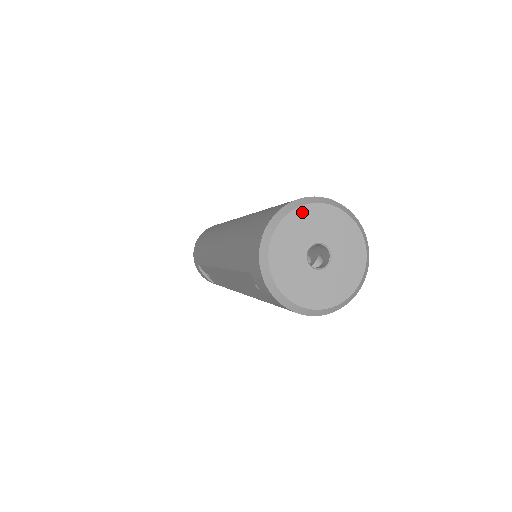
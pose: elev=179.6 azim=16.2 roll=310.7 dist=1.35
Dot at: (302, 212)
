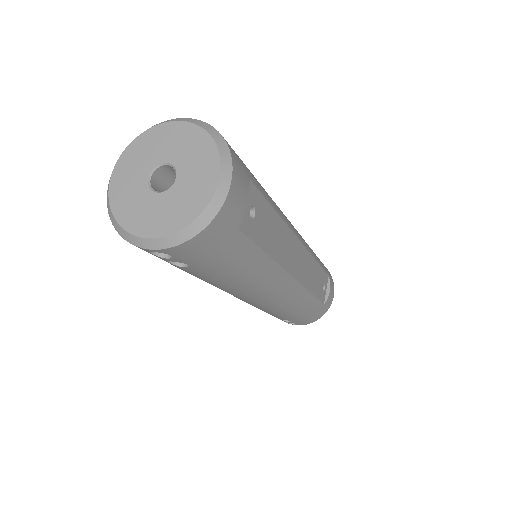
Dot at: (190, 129)
